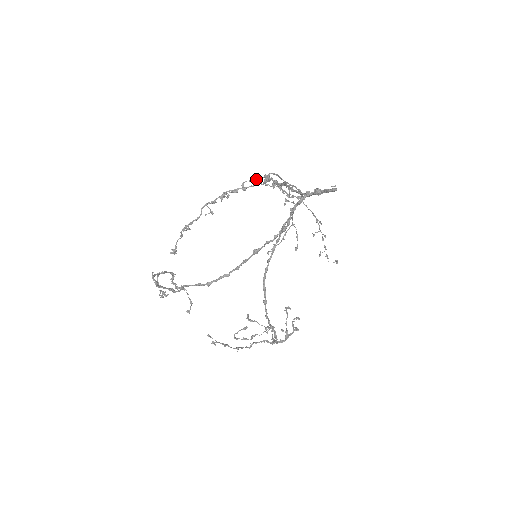
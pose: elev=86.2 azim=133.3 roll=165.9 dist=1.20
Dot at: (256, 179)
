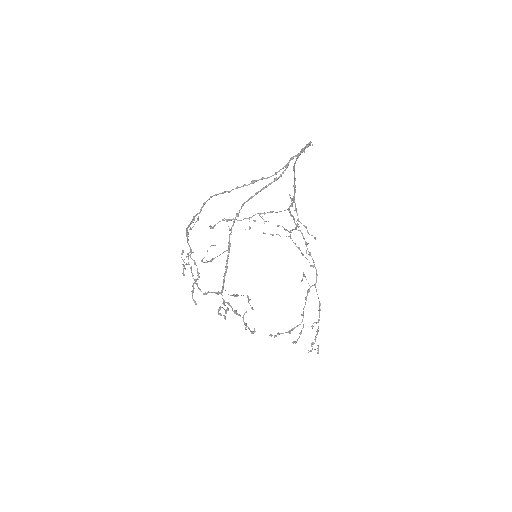
Dot at: (289, 231)
